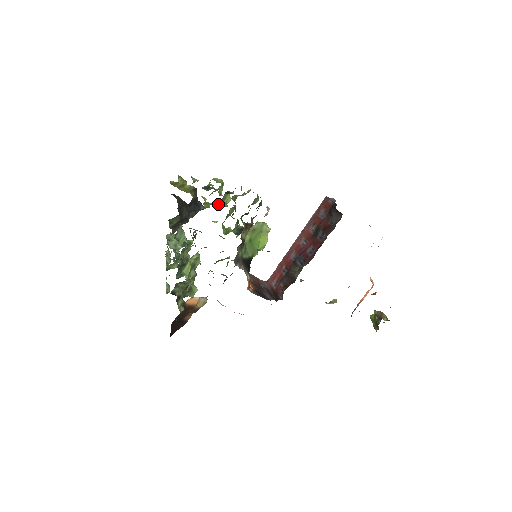
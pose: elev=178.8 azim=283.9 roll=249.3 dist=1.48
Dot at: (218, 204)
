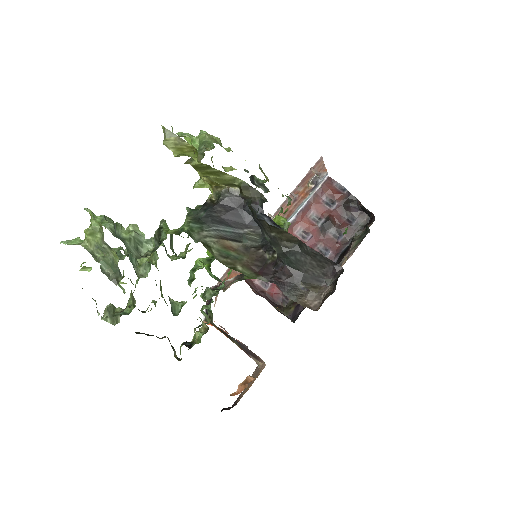
Dot at: occluded
